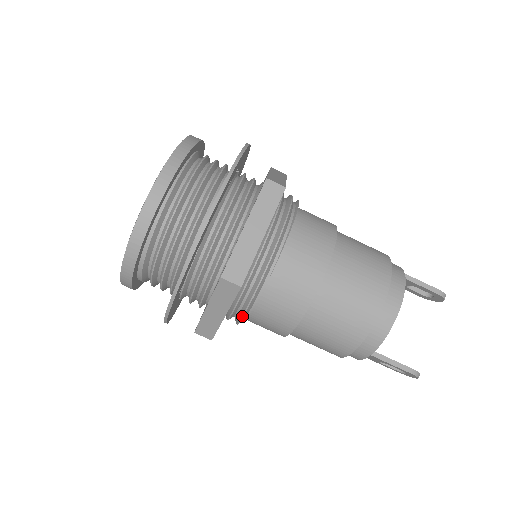
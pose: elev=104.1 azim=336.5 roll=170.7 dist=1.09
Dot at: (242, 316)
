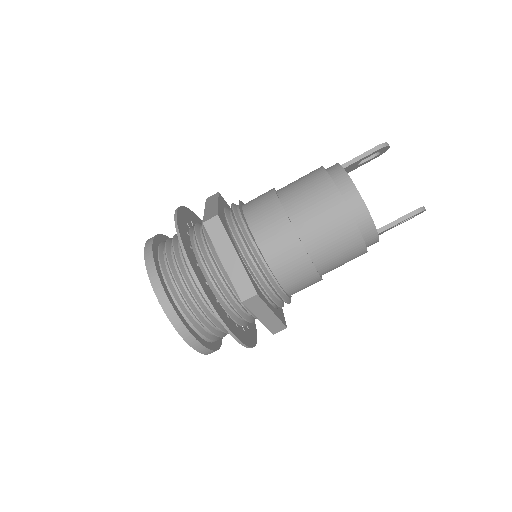
Dot at: (283, 300)
